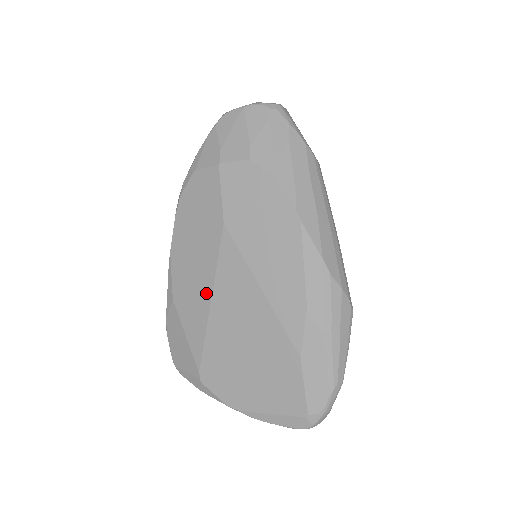
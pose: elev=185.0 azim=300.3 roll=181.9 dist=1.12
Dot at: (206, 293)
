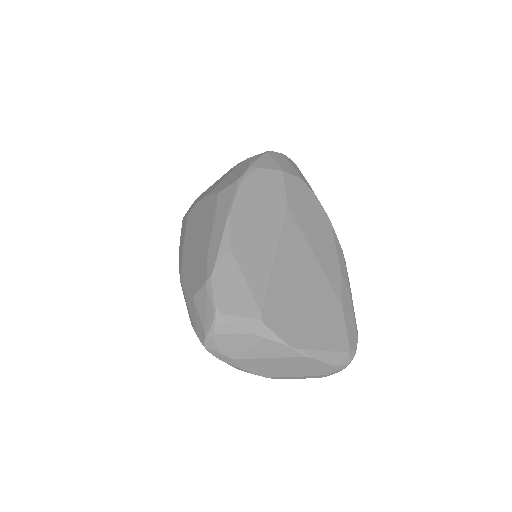
Dot at: (271, 248)
